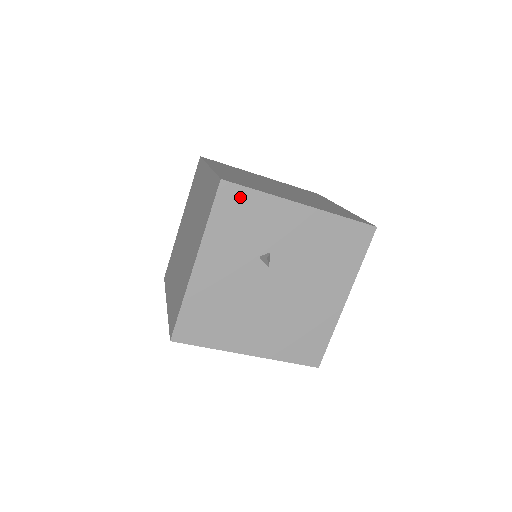
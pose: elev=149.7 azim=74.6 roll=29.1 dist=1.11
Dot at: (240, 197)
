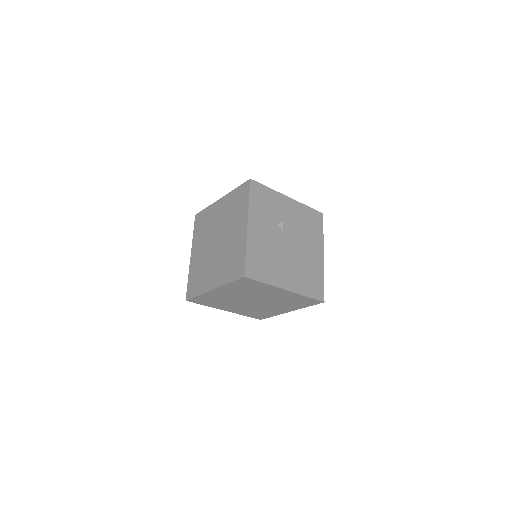
Dot at: (261, 189)
